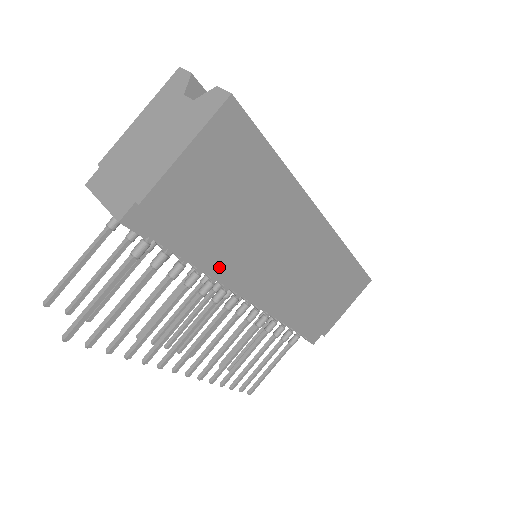
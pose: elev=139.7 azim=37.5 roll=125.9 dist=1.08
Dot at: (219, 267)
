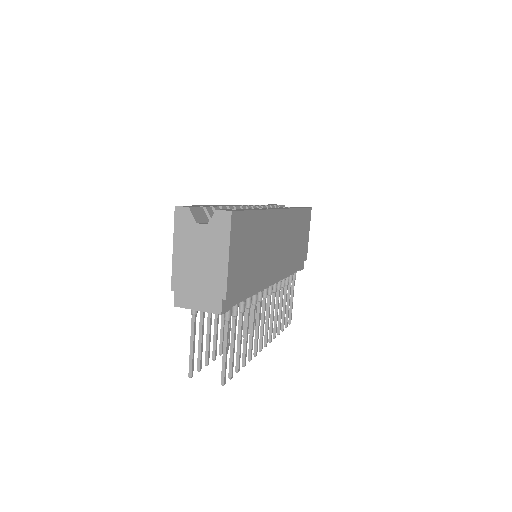
Dot at: (257, 285)
